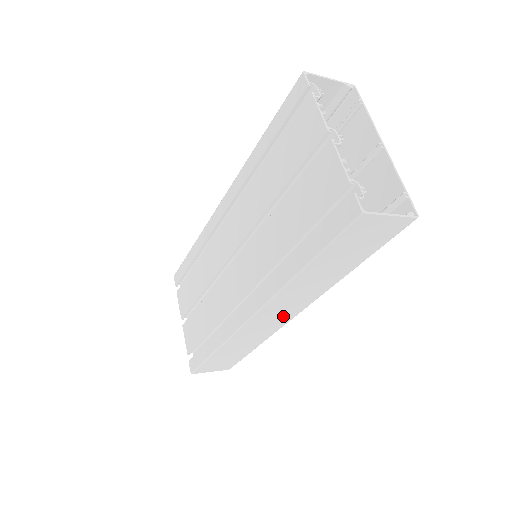
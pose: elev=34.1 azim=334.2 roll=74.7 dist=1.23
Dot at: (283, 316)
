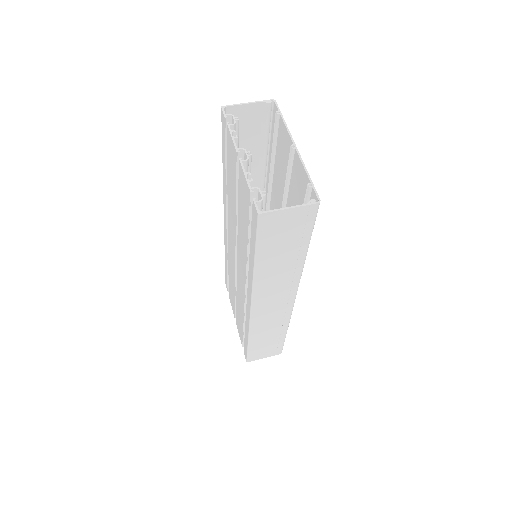
Dot at: (281, 302)
